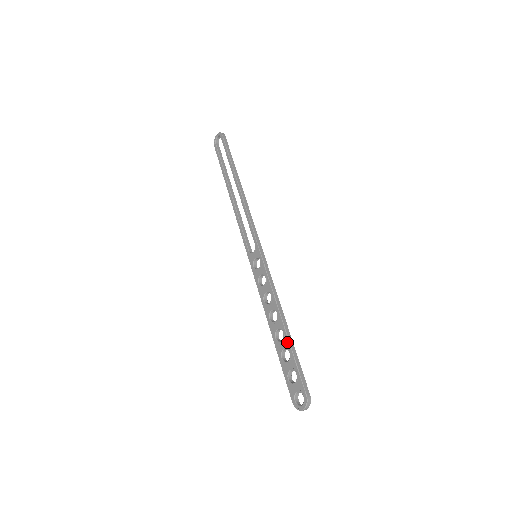
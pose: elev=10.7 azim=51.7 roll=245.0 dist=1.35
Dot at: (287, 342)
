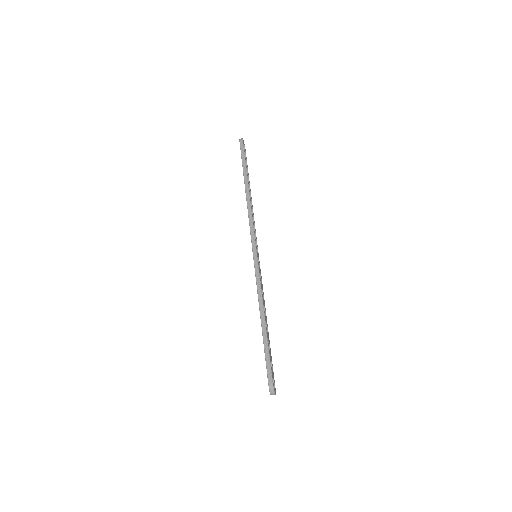
Dot at: (263, 336)
